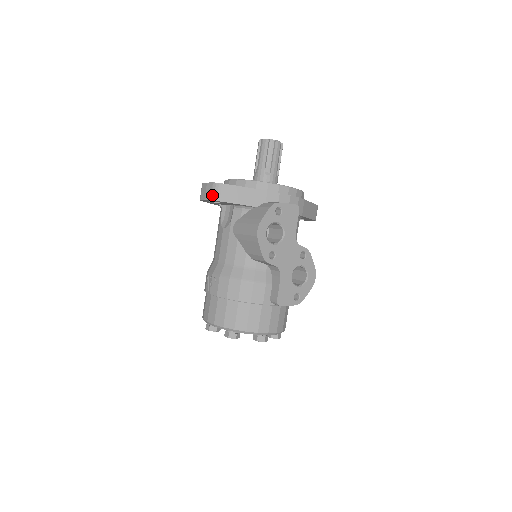
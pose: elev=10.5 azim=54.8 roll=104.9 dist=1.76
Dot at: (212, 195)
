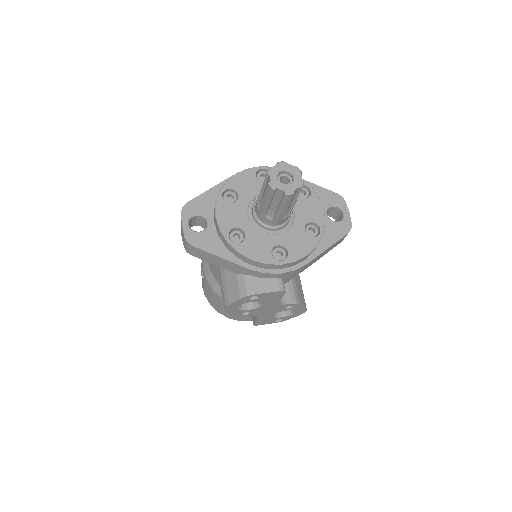
Dot at: (184, 246)
